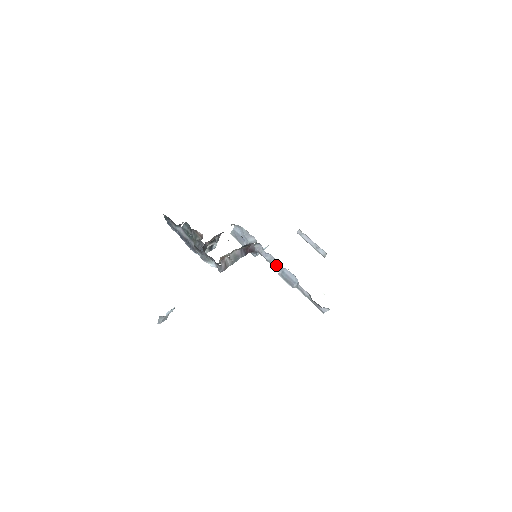
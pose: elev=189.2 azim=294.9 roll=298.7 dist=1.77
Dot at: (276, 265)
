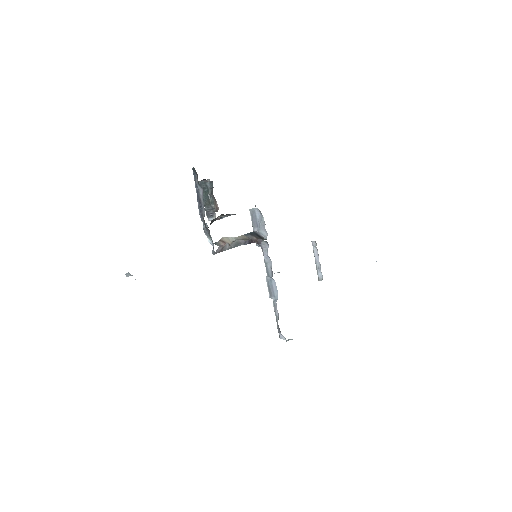
Dot at: (269, 271)
